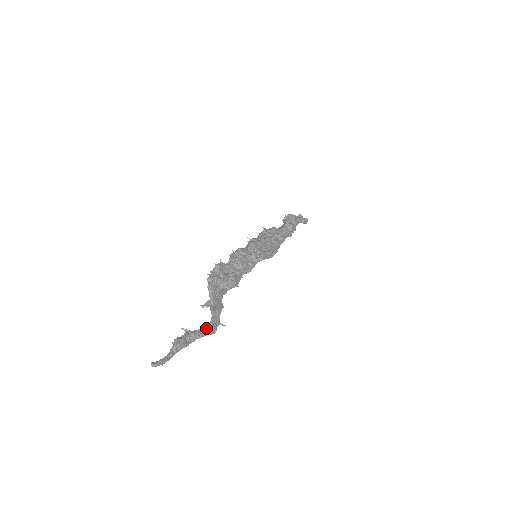
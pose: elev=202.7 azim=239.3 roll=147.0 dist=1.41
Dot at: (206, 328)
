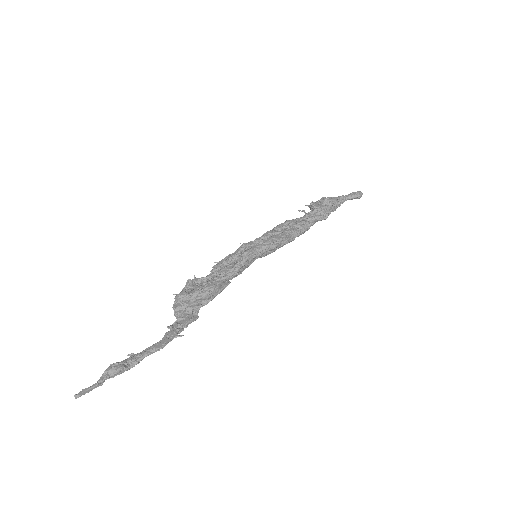
Dot at: (153, 345)
